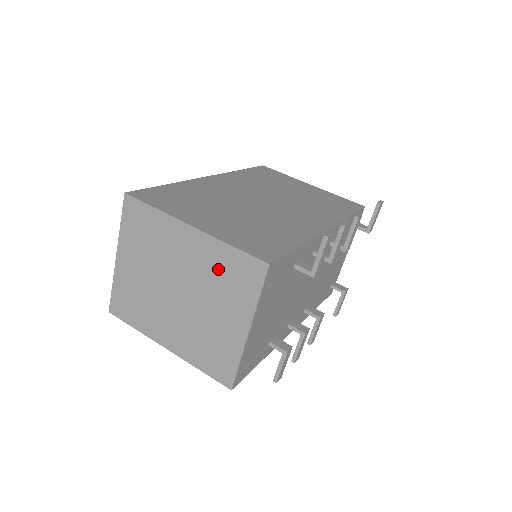
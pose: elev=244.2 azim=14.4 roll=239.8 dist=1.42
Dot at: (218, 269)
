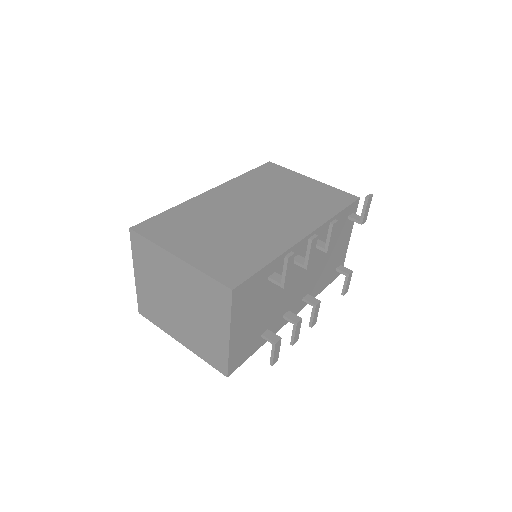
Dot at: (200, 290)
